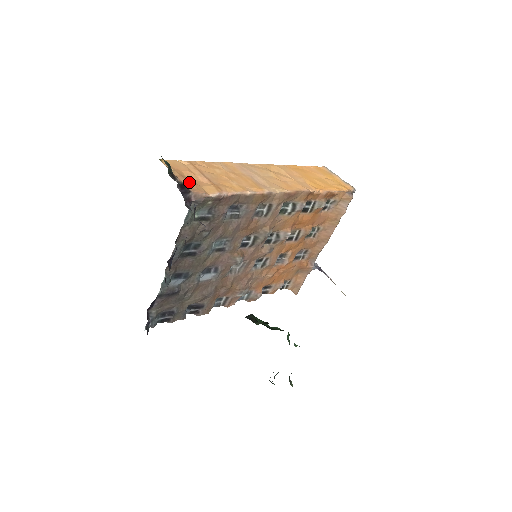
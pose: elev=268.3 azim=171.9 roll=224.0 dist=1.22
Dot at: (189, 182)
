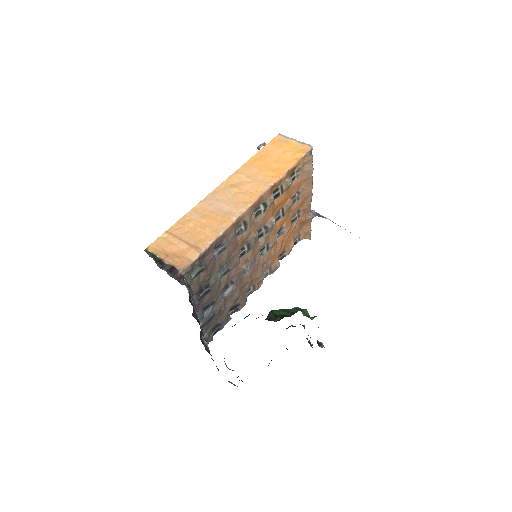
Dot at: (174, 259)
